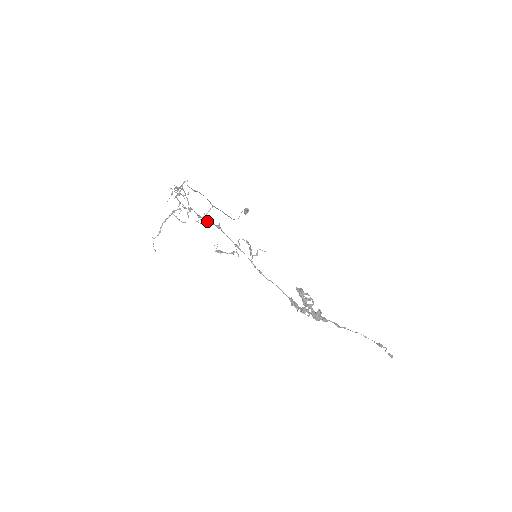
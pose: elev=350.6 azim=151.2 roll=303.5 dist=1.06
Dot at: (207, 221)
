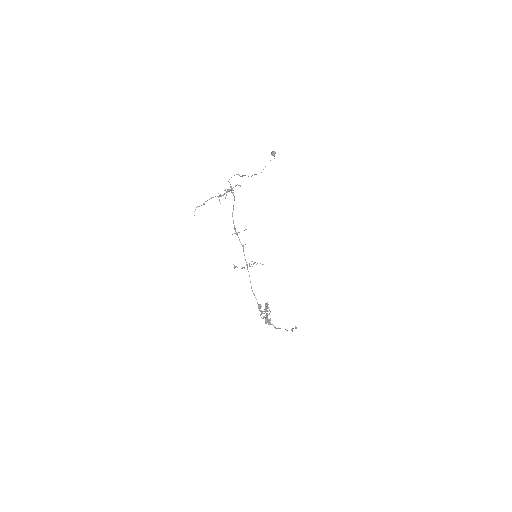
Dot at: (238, 237)
